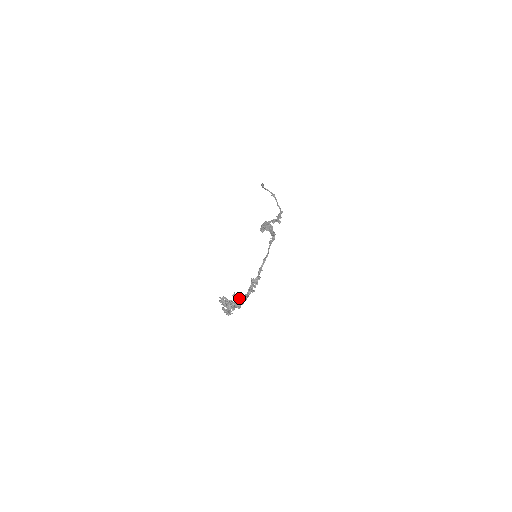
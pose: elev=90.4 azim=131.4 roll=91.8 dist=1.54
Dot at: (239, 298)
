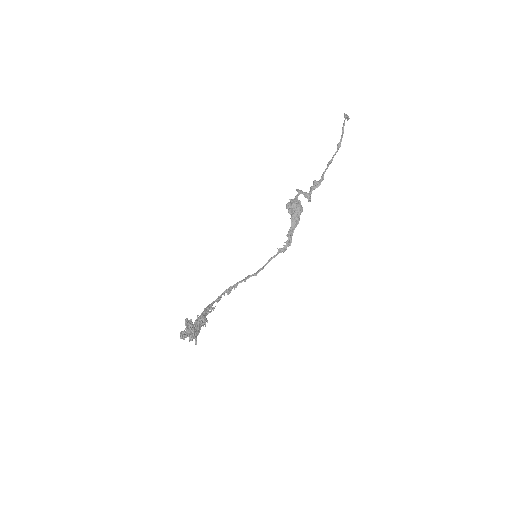
Dot at: occluded
